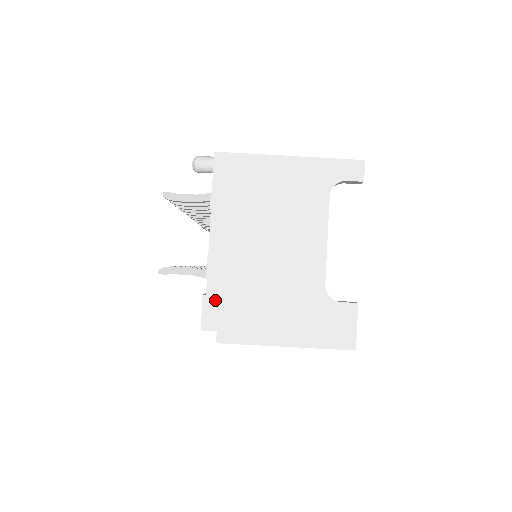
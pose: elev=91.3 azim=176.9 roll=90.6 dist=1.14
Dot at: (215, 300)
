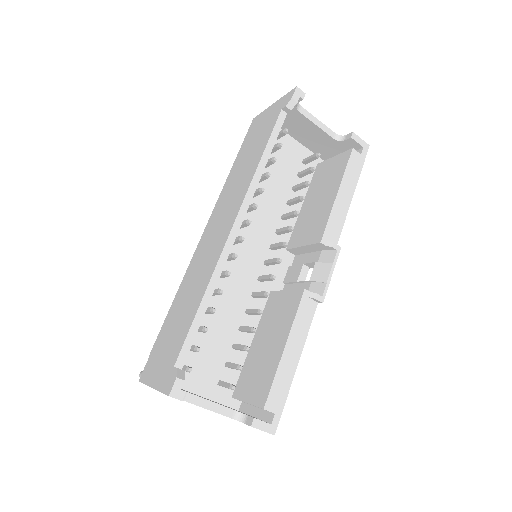
Dot at: occluded
